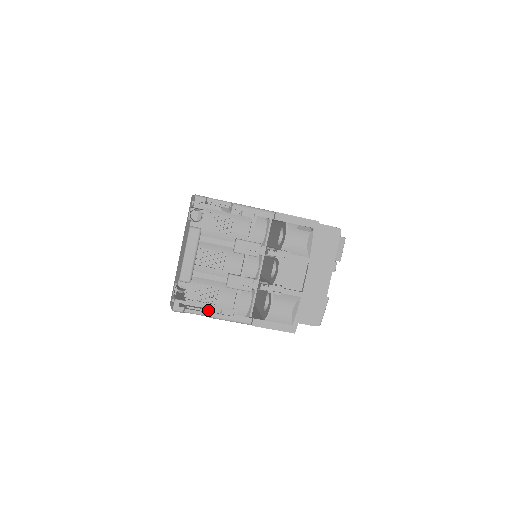
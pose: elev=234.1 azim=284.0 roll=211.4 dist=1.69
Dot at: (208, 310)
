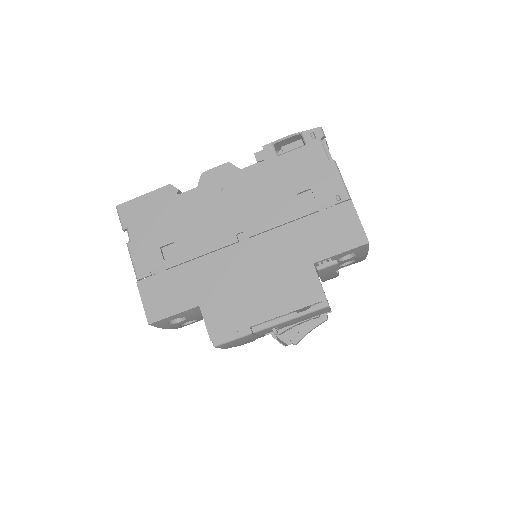
Dot at: occluded
